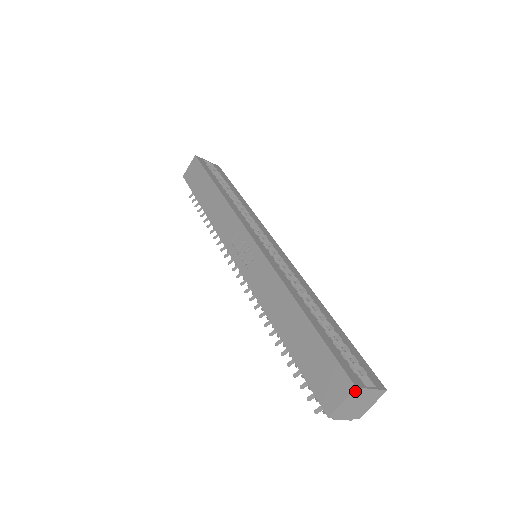
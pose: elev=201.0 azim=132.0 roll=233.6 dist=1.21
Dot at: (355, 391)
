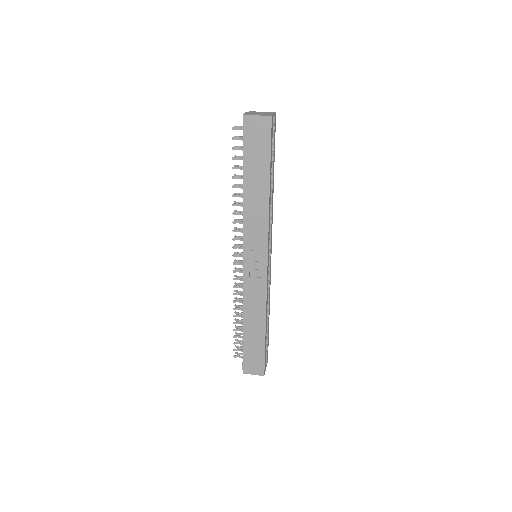
Dot at: (262, 374)
